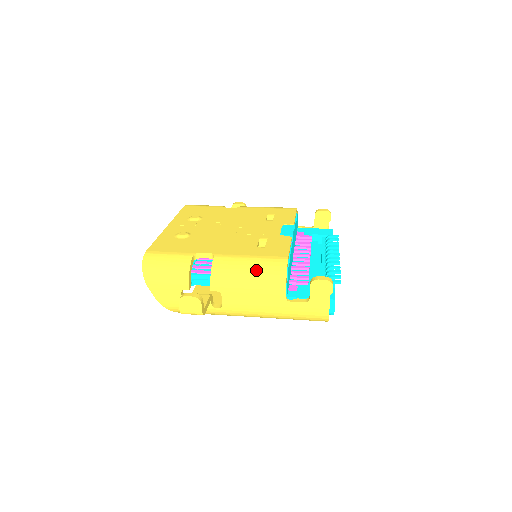
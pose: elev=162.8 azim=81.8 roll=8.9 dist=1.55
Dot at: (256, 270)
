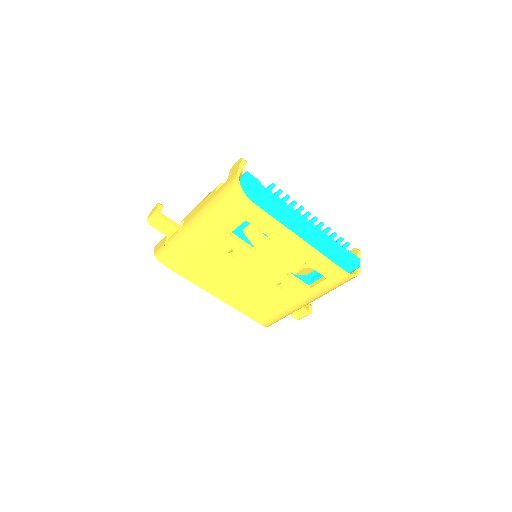
Dot at: occluded
